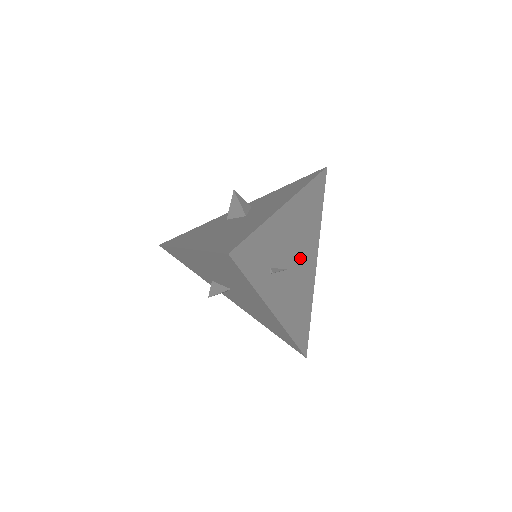
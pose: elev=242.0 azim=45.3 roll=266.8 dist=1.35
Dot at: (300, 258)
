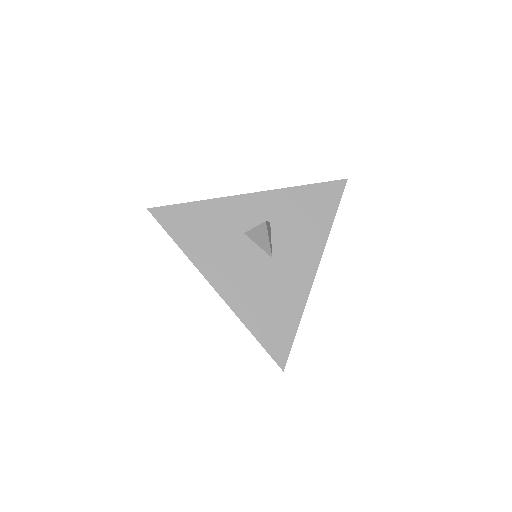
Dot at: occluded
